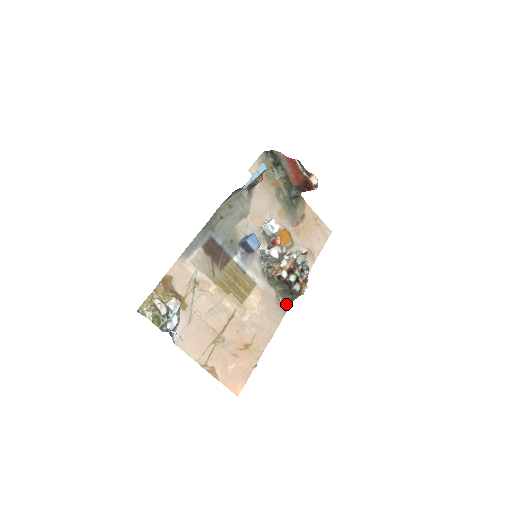
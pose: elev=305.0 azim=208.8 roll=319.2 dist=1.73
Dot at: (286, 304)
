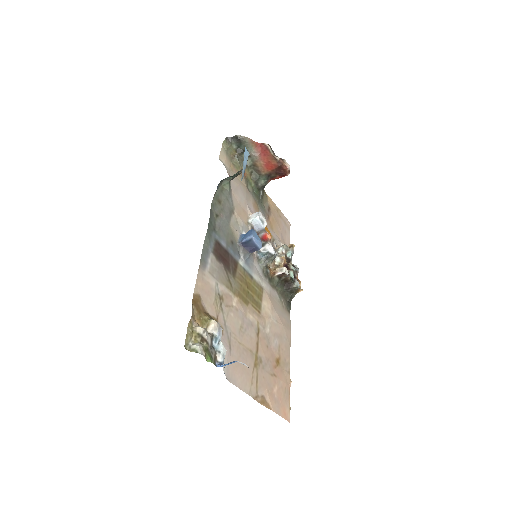
Dot at: (288, 305)
